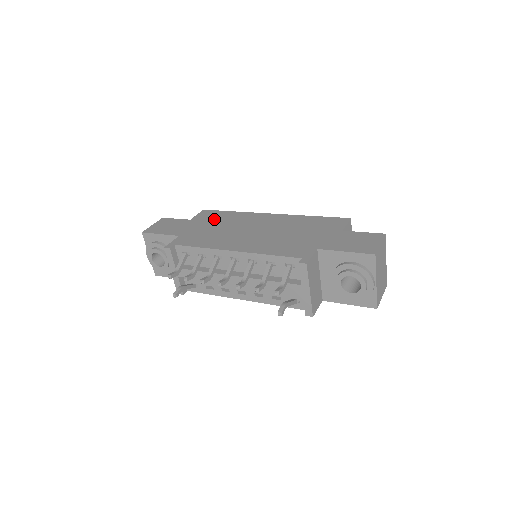
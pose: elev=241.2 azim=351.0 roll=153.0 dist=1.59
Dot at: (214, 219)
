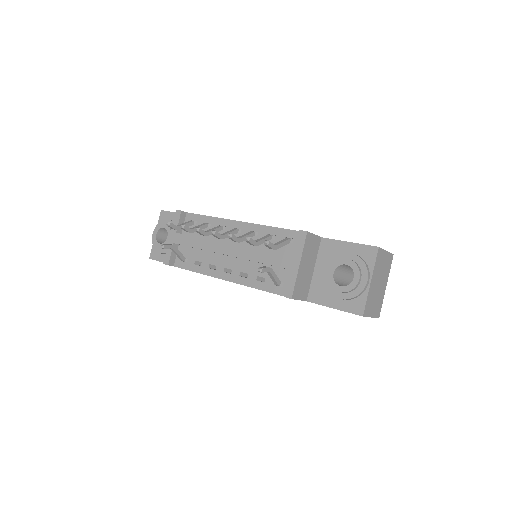
Dot at: occluded
